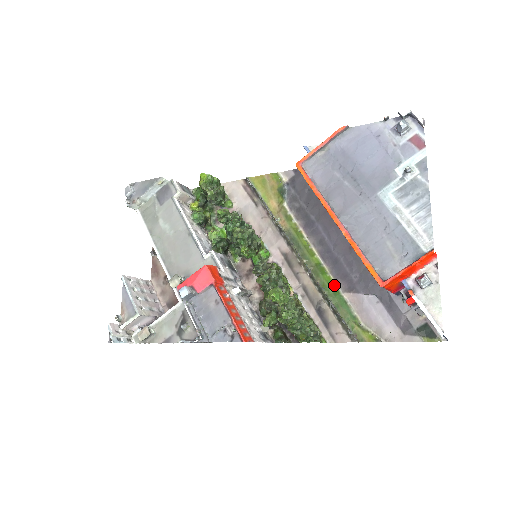
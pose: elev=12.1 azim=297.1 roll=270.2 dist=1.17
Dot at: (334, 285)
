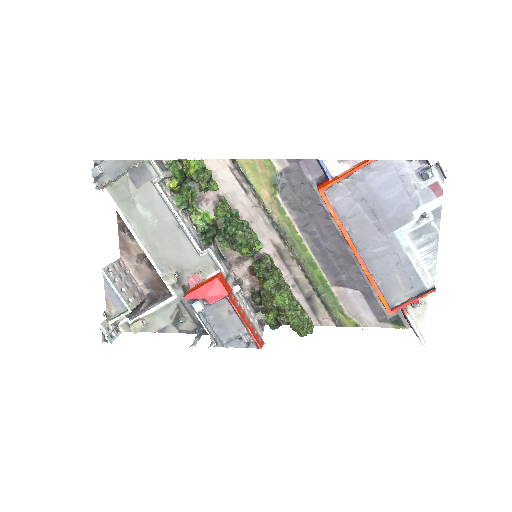
Dot at: (324, 279)
